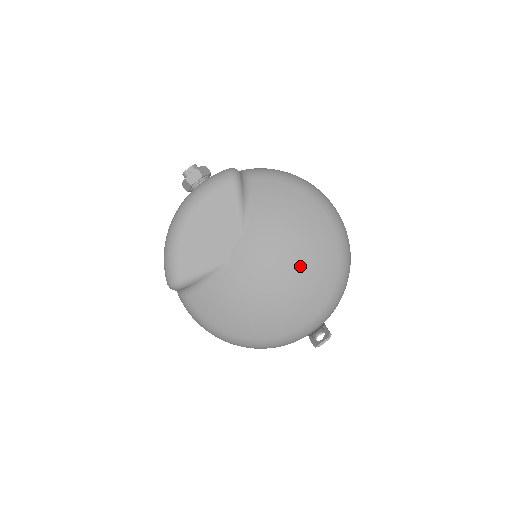
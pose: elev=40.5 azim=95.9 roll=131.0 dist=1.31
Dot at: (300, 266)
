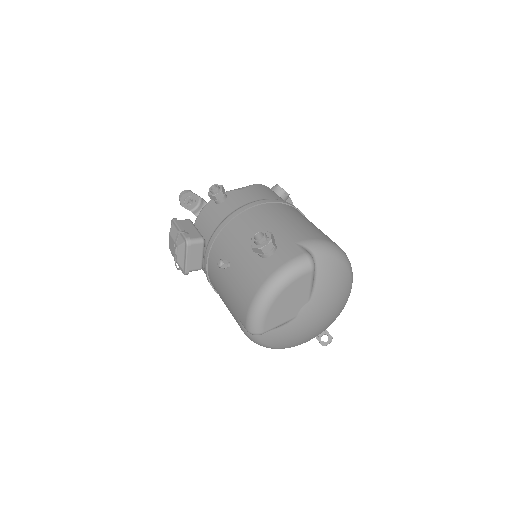
Dot at: (333, 311)
